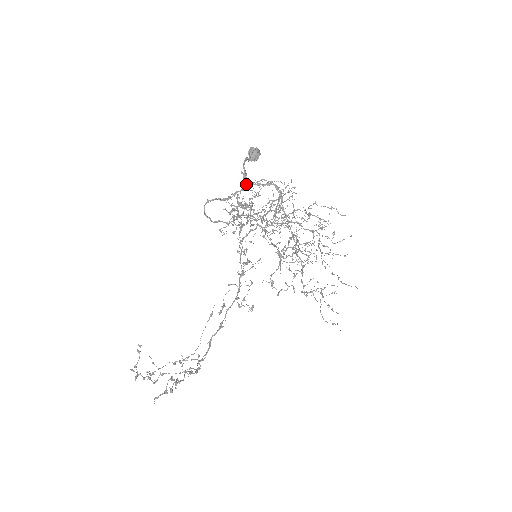
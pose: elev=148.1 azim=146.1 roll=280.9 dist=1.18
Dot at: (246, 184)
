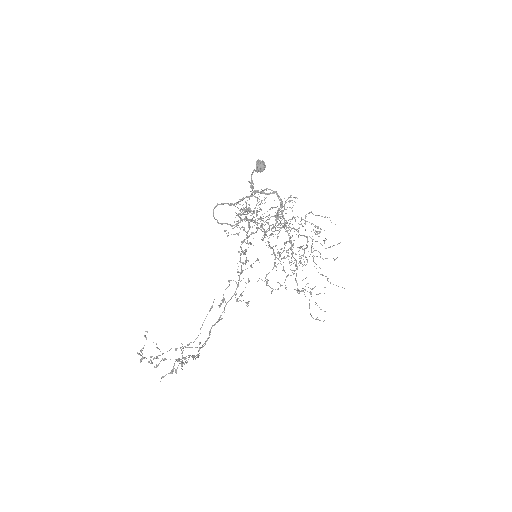
Dot at: occluded
